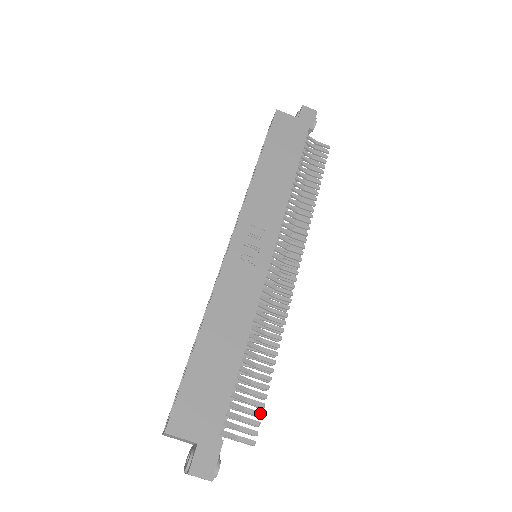
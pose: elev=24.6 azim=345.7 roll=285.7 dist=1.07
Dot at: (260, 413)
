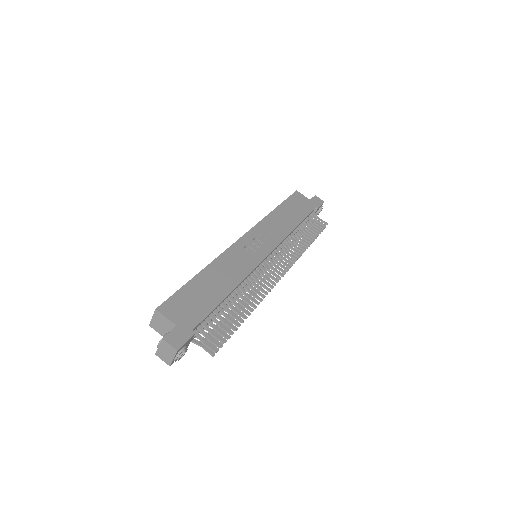
Dot at: (227, 336)
